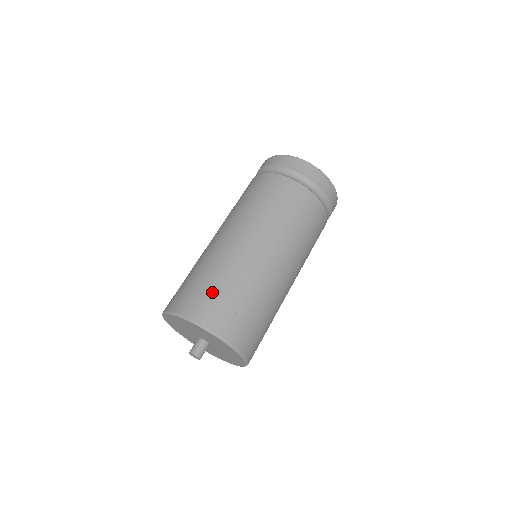
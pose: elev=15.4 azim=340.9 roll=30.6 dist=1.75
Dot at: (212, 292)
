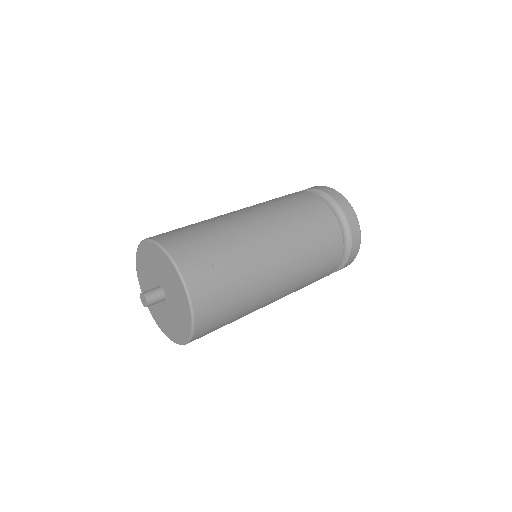
Dot at: (199, 238)
